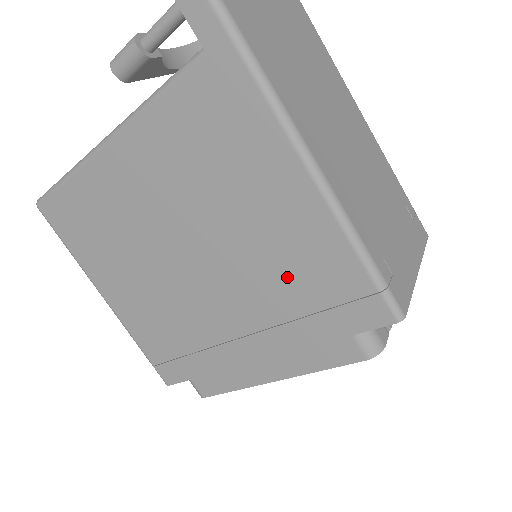
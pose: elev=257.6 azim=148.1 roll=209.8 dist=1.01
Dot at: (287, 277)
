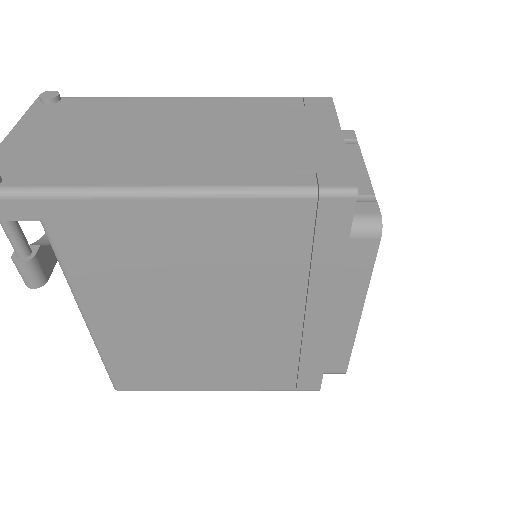
Dot at: (265, 259)
